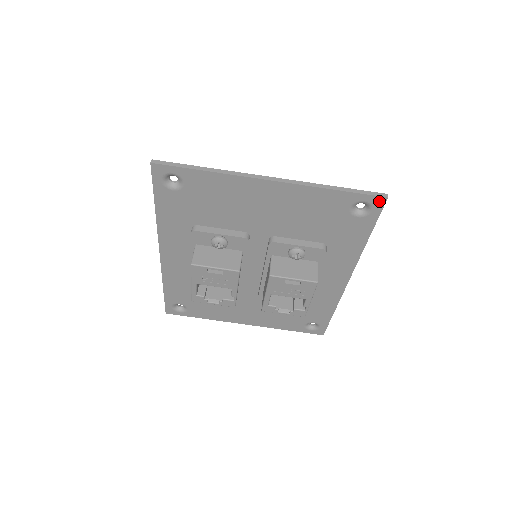
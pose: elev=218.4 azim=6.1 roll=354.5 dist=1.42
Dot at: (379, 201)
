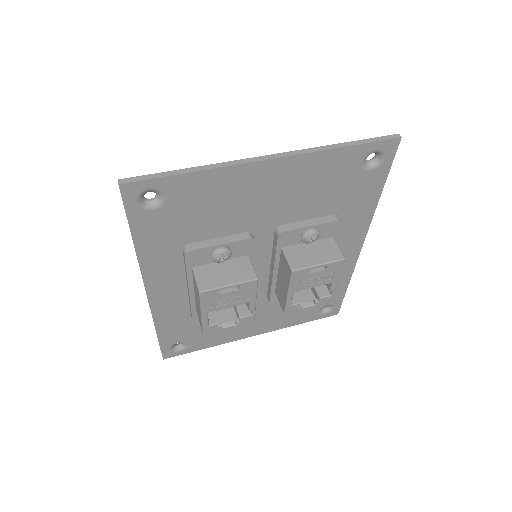
Dot at: (392, 145)
